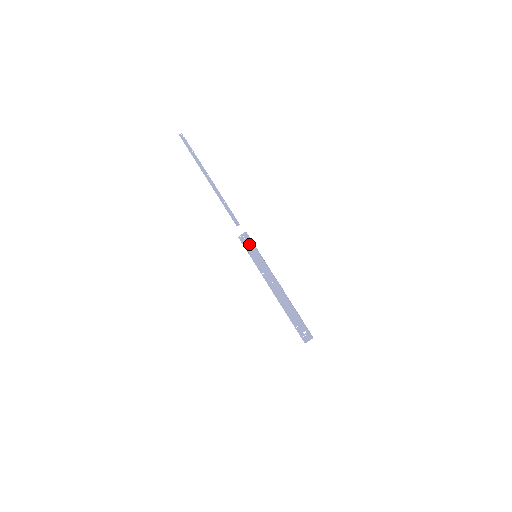
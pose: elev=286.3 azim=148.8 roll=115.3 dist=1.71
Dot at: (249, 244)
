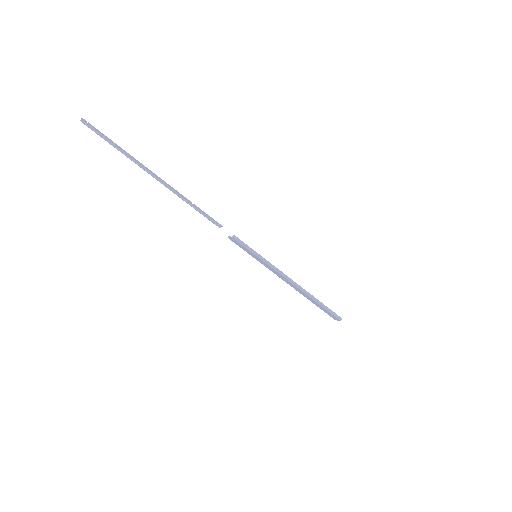
Dot at: (243, 247)
